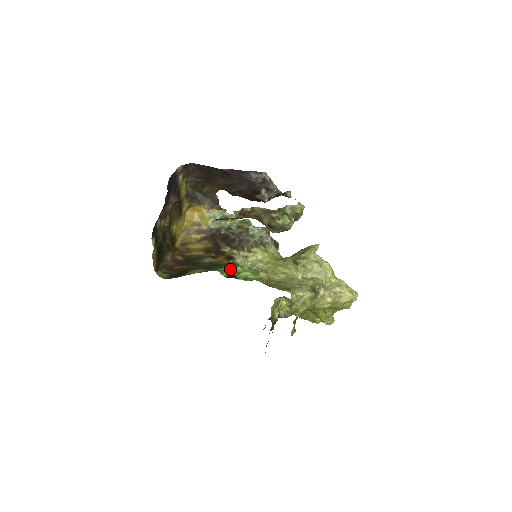
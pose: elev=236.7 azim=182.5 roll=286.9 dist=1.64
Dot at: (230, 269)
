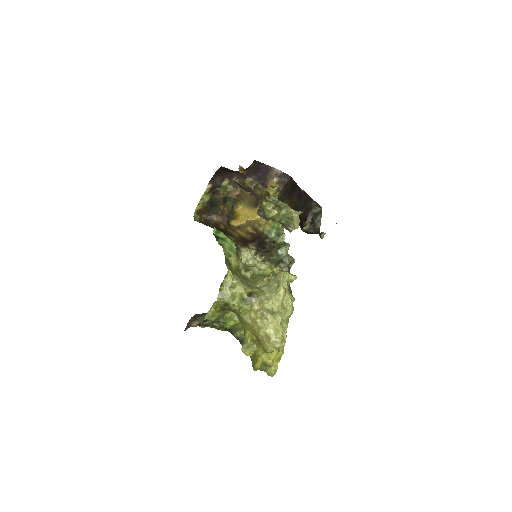
Dot at: (223, 235)
